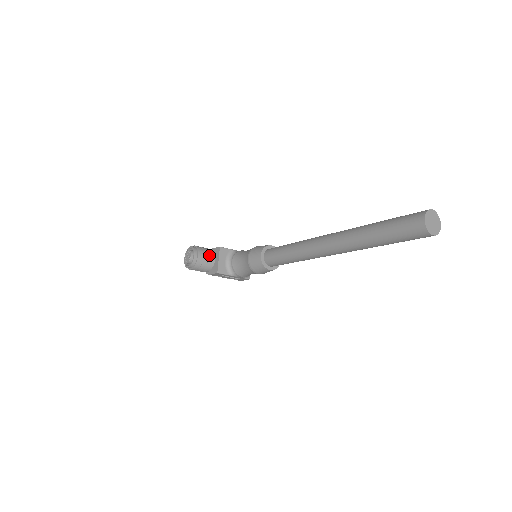
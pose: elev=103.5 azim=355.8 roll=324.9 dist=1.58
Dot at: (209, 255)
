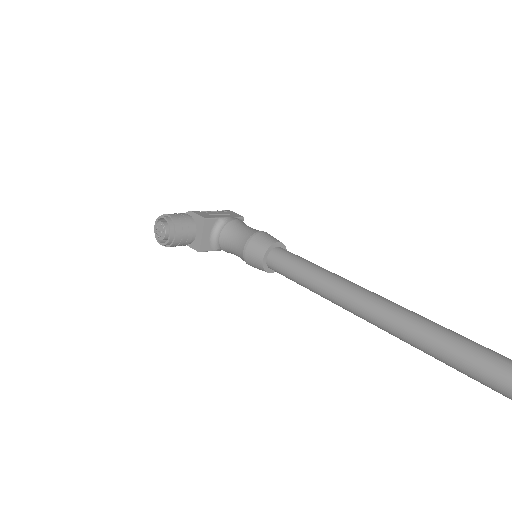
Dot at: (190, 231)
